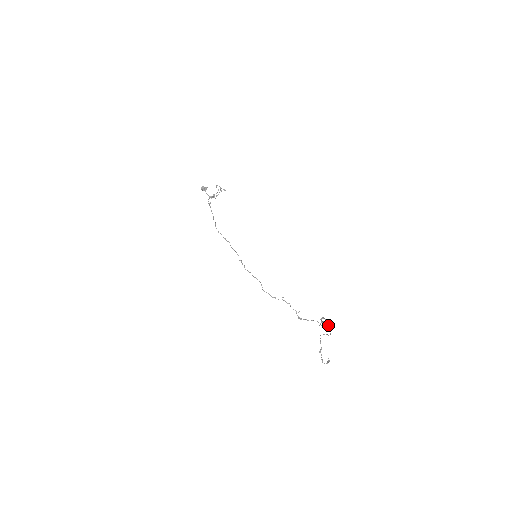
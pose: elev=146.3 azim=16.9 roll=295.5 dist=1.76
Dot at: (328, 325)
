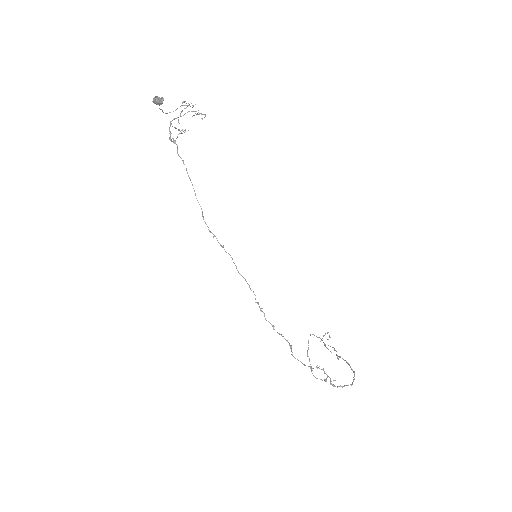
Dot at: (327, 333)
